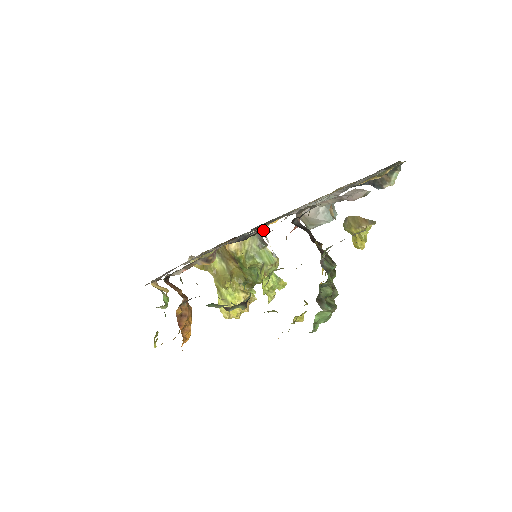
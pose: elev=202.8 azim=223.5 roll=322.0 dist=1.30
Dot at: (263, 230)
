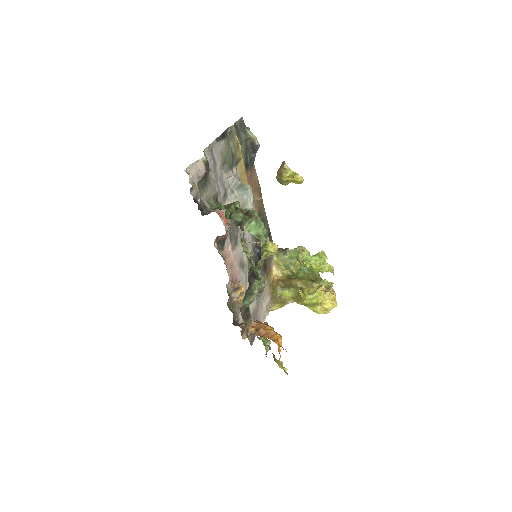
Dot at: occluded
